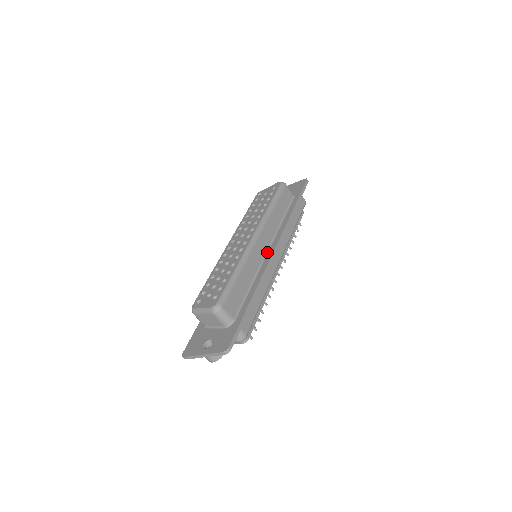
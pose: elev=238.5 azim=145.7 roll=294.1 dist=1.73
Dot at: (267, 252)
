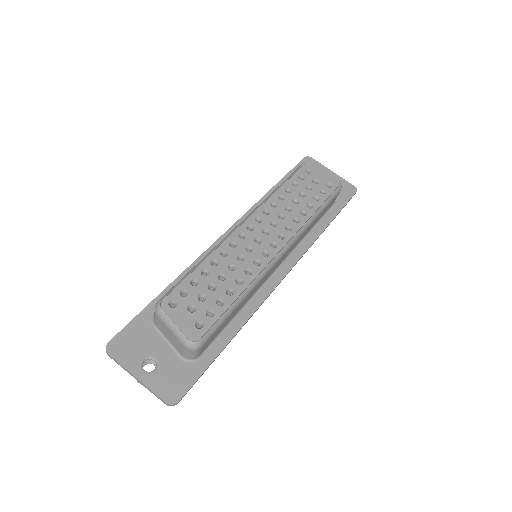
Dot at: (274, 272)
